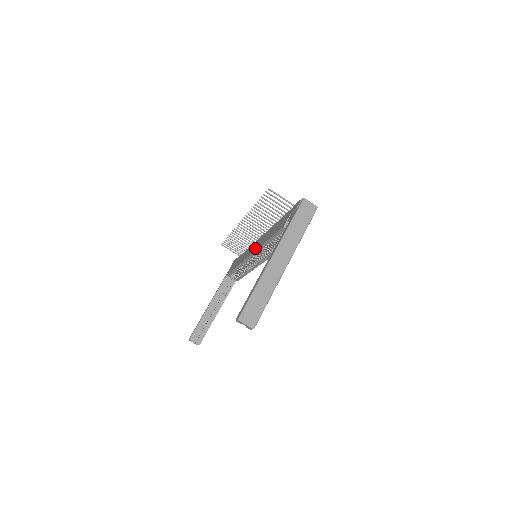
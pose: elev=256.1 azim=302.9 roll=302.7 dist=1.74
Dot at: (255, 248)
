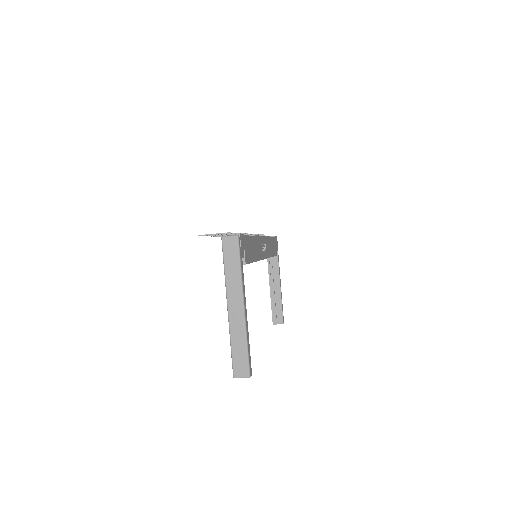
Dot at: occluded
